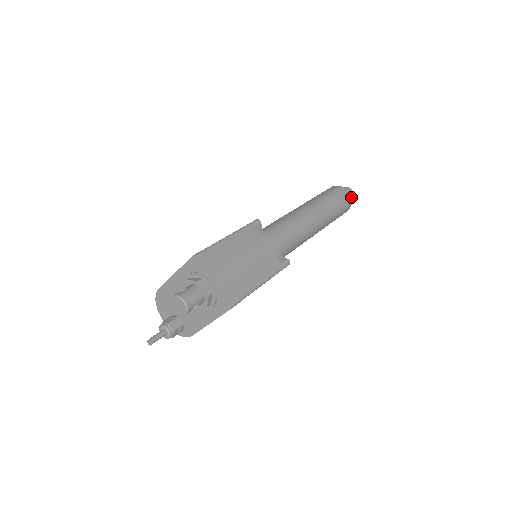
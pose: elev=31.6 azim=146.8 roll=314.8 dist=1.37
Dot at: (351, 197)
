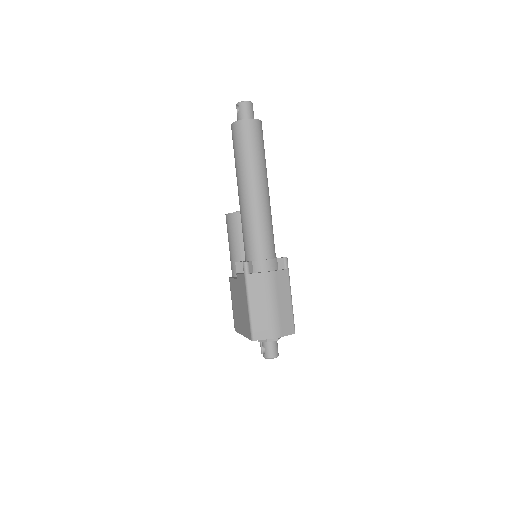
Dot at: (252, 108)
